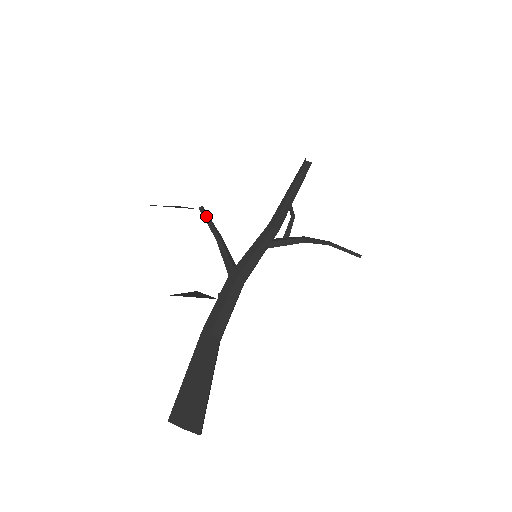
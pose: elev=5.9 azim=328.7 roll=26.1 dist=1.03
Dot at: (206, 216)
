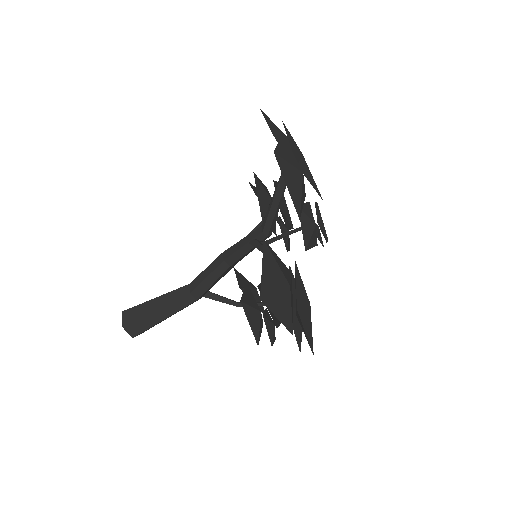
Dot at: occluded
